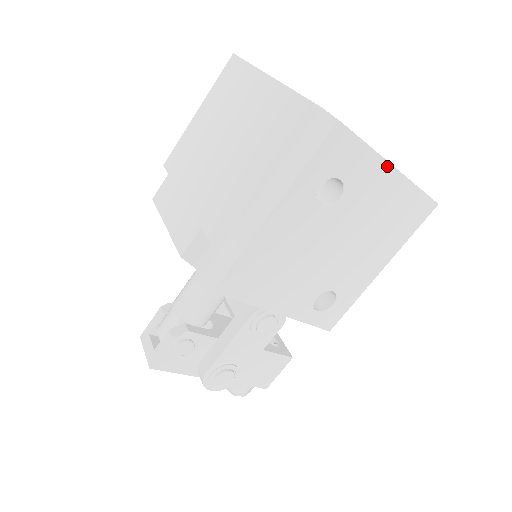
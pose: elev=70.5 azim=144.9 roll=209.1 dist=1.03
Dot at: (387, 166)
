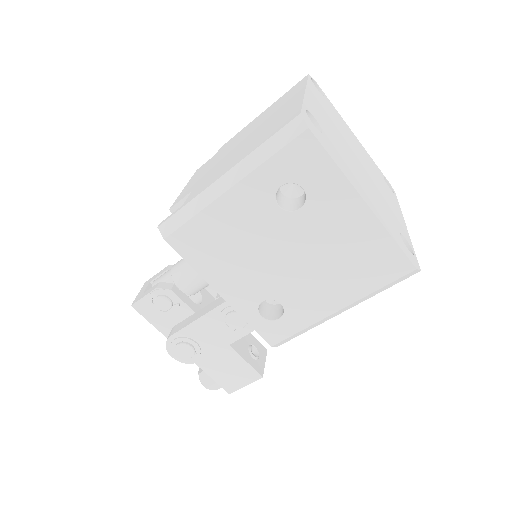
Dot at: (357, 197)
